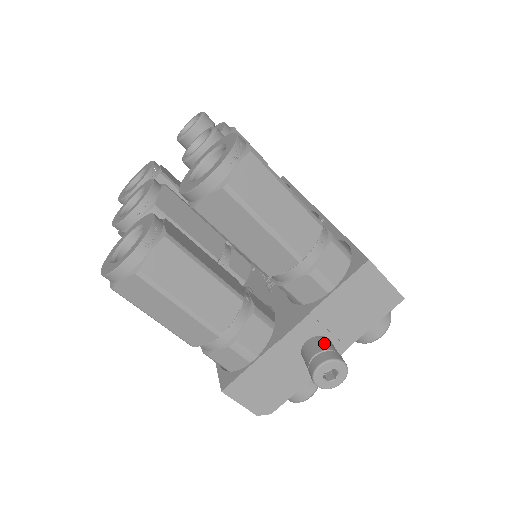
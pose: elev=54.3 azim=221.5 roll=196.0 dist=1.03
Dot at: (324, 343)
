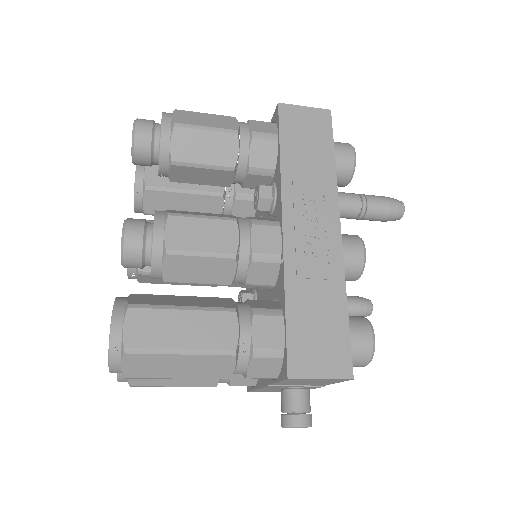
Dot at: (289, 401)
